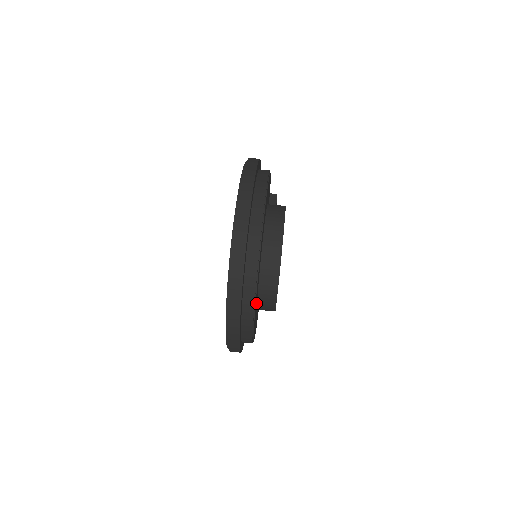
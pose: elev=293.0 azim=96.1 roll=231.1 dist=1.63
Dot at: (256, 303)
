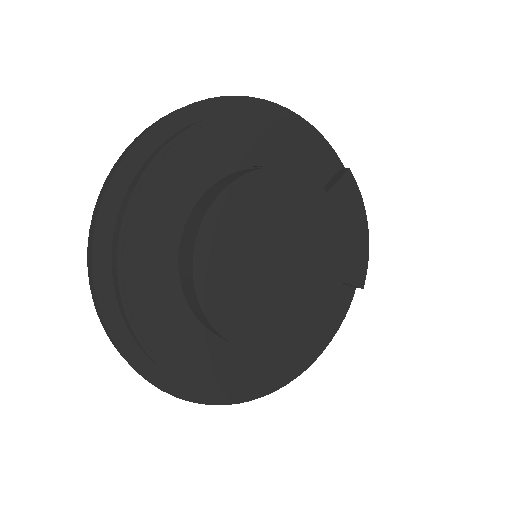
Dot at: (164, 310)
